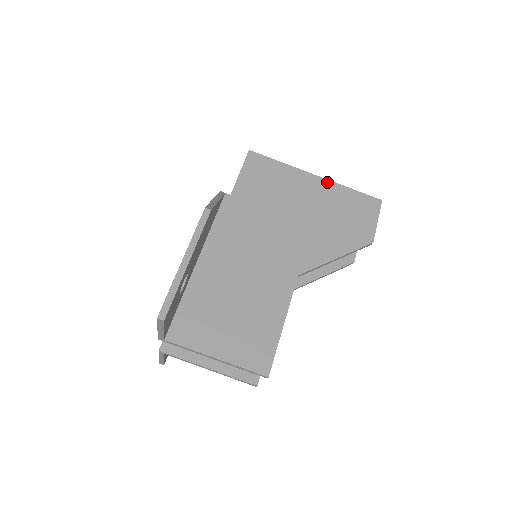
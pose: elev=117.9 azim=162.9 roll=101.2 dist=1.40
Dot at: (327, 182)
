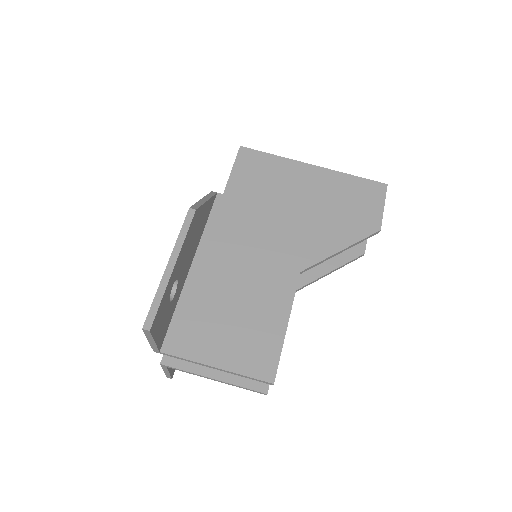
Dot at: (326, 171)
